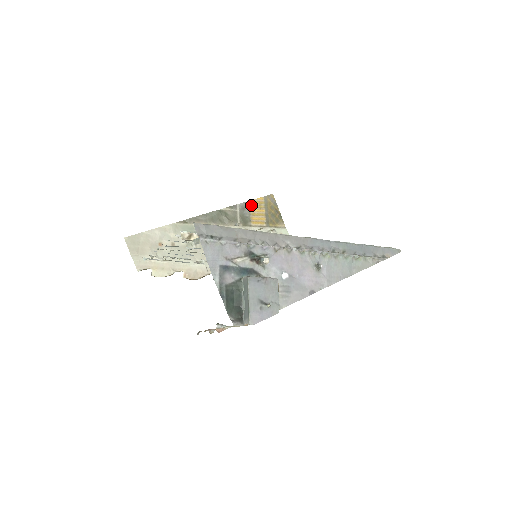
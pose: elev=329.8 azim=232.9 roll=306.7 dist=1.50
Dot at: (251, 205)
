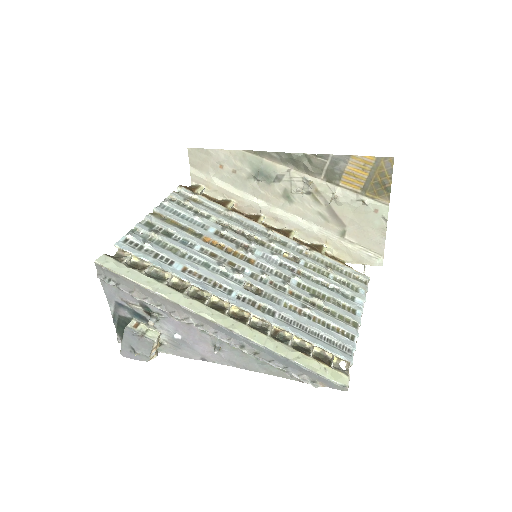
Dot at: (351, 161)
